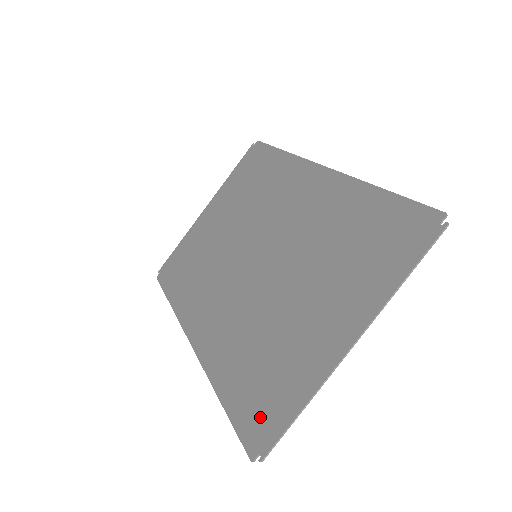
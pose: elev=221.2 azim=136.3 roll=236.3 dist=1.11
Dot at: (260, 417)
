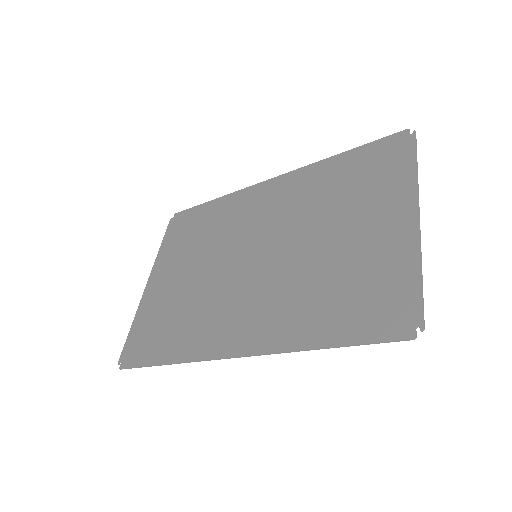
Dot at: (387, 311)
